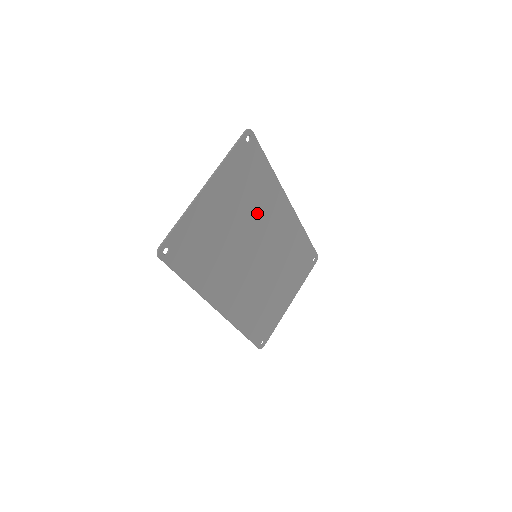
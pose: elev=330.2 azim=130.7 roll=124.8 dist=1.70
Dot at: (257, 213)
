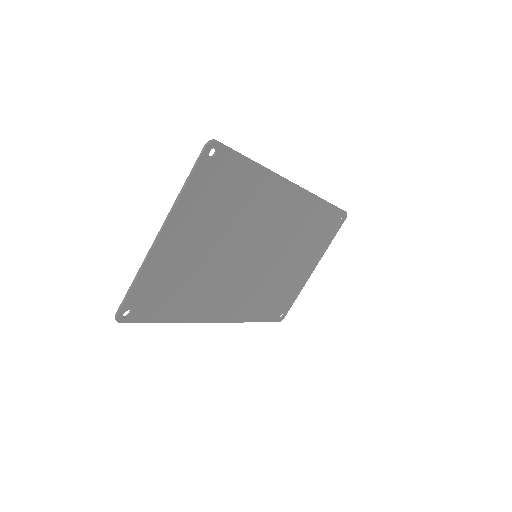
Dot at: (247, 219)
